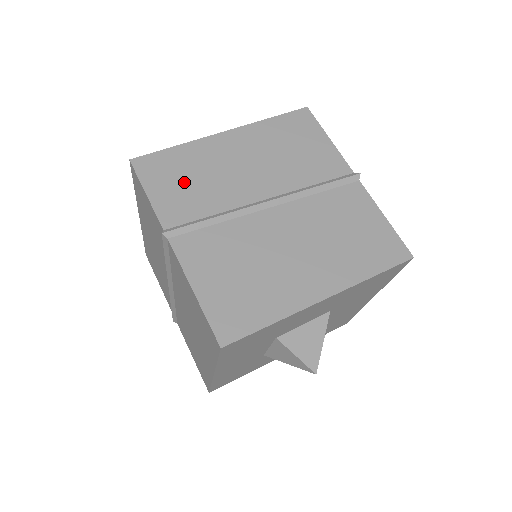
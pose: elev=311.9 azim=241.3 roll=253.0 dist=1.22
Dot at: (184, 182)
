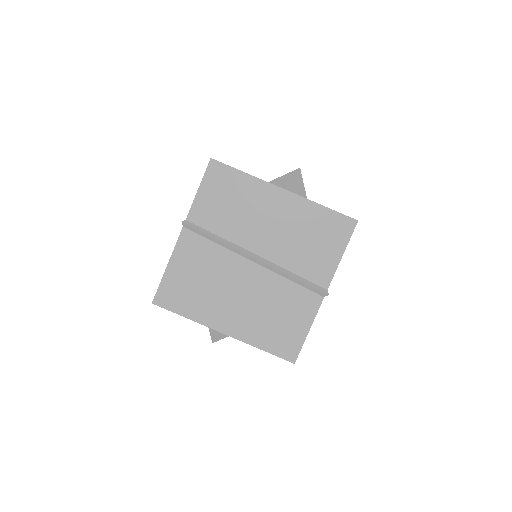
Dot at: (225, 201)
